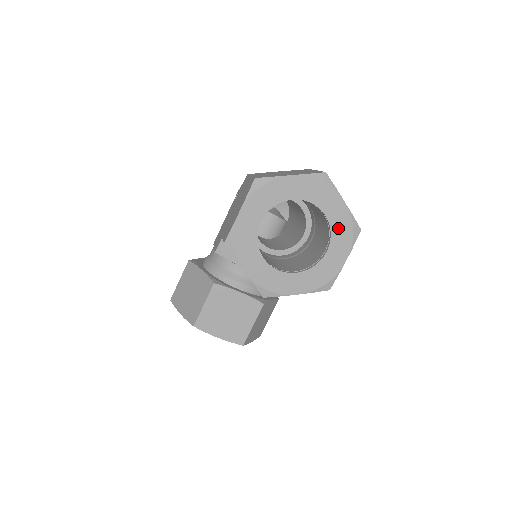
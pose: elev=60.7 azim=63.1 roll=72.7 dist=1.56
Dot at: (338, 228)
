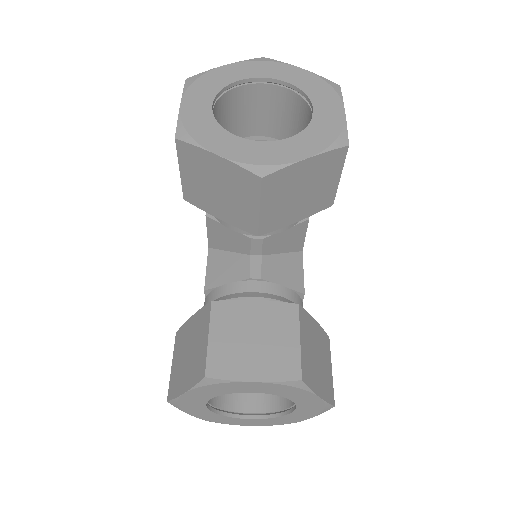
Dot at: (311, 88)
